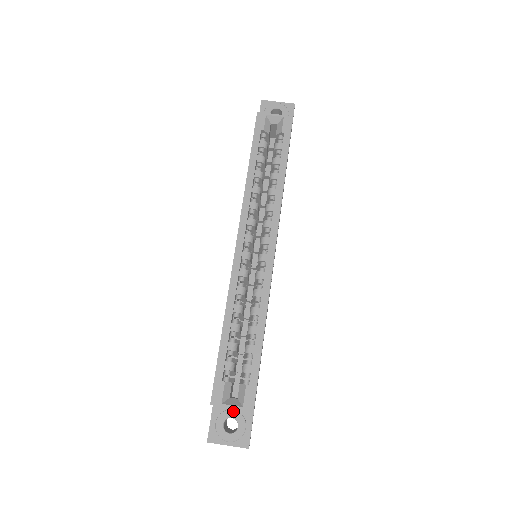
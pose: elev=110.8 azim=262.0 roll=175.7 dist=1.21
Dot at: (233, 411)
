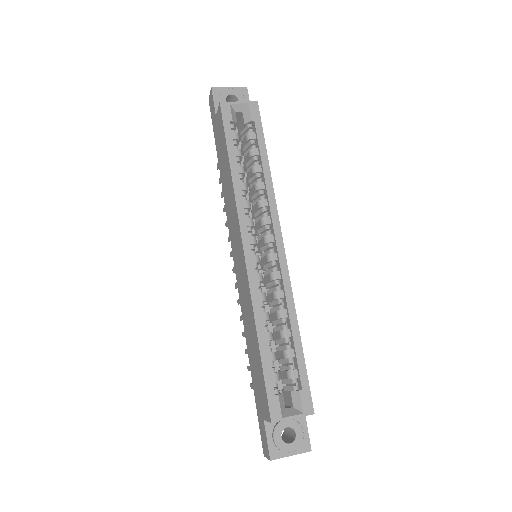
Dot at: (286, 420)
